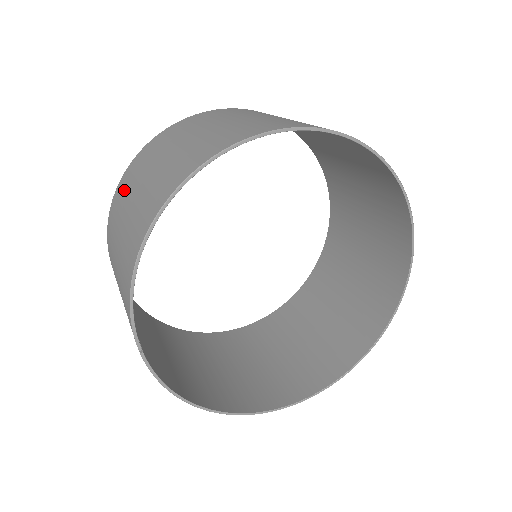
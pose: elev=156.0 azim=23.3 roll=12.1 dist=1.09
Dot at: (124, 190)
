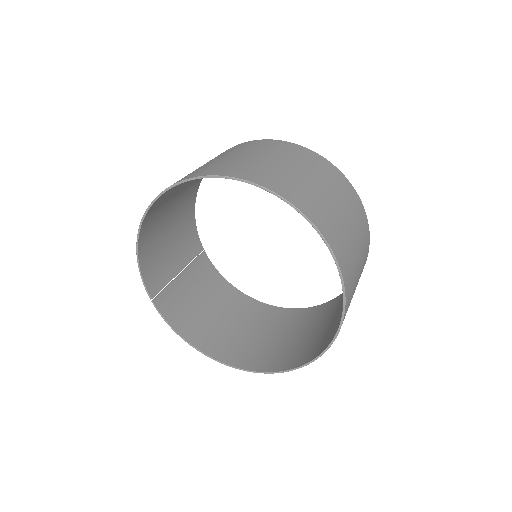
Dot at: (184, 199)
